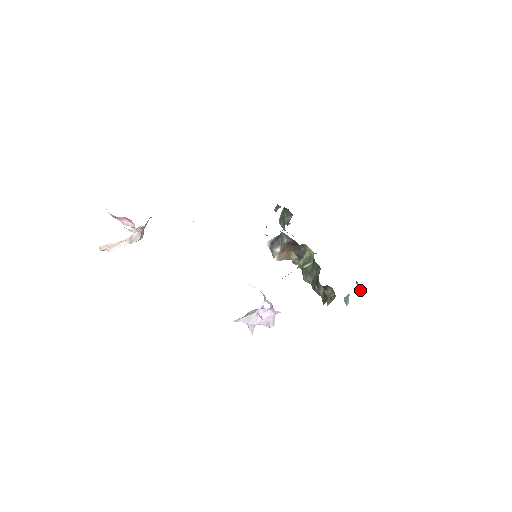
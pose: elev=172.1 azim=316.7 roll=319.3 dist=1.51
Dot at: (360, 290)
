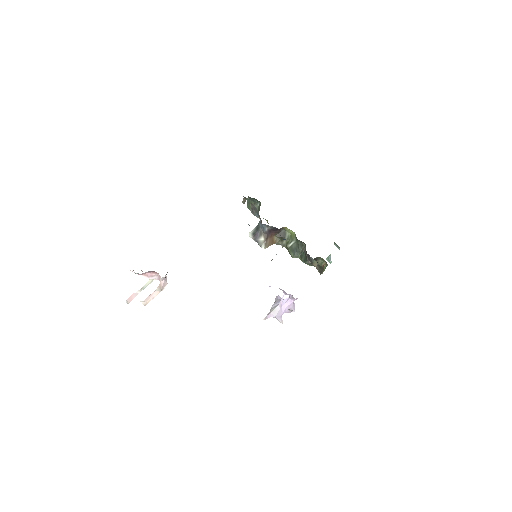
Dot at: (339, 249)
